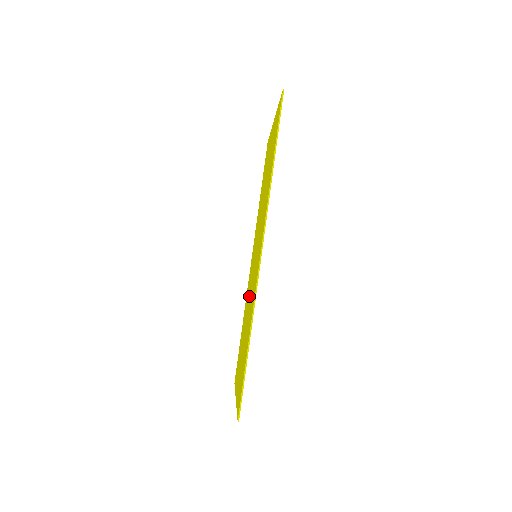
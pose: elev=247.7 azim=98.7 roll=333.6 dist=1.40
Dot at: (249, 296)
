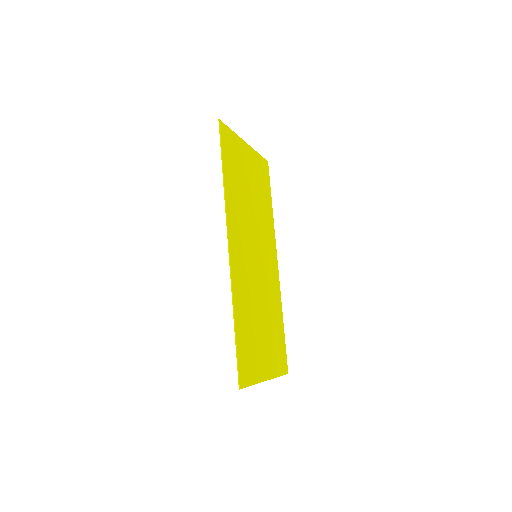
Dot at: (260, 291)
